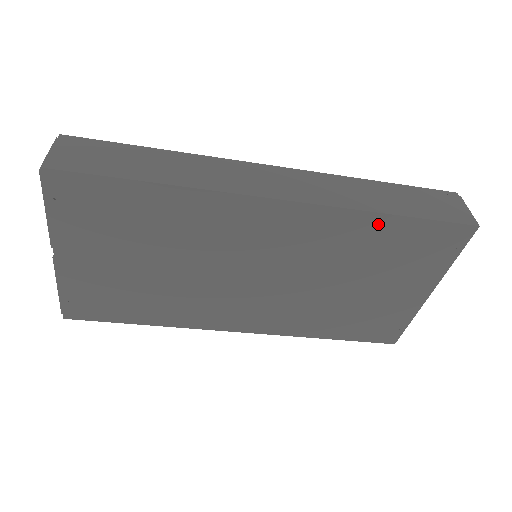
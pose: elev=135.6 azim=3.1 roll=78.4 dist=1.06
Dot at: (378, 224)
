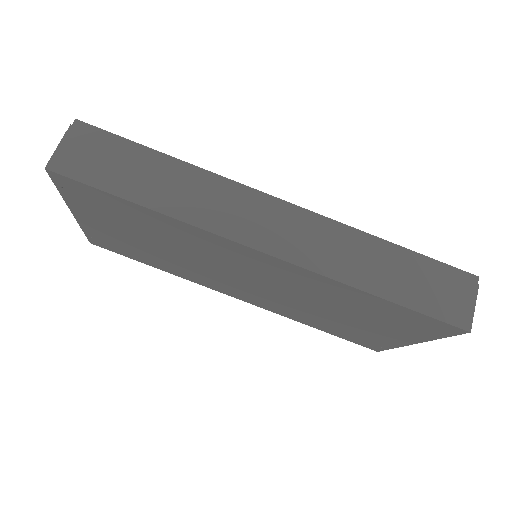
Dot at: (362, 296)
